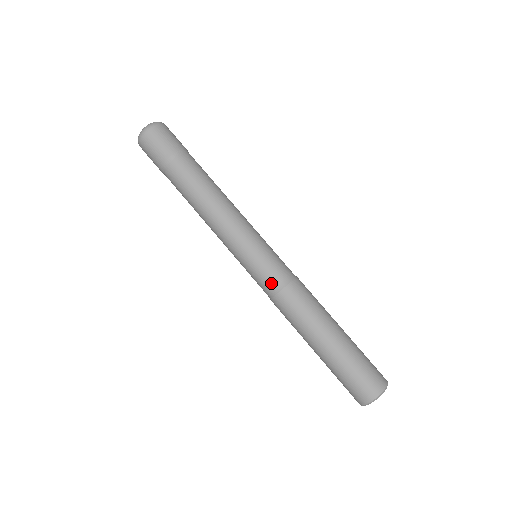
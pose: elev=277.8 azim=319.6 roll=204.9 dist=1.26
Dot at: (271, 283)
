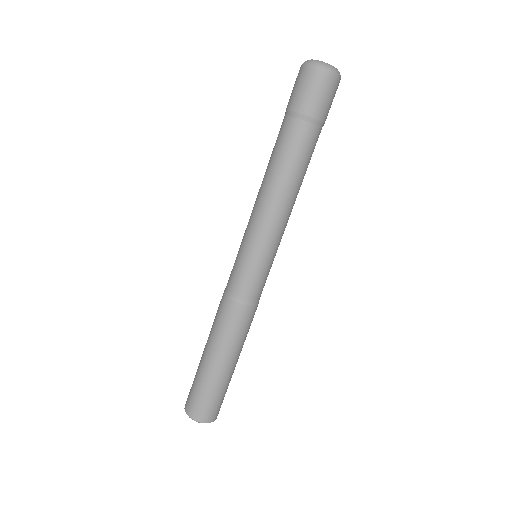
Dot at: (247, 293)
